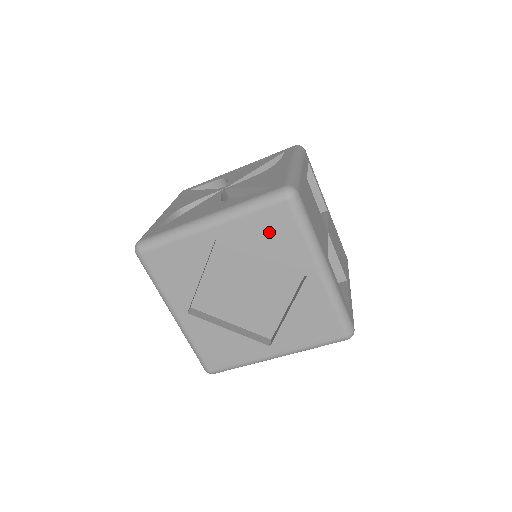
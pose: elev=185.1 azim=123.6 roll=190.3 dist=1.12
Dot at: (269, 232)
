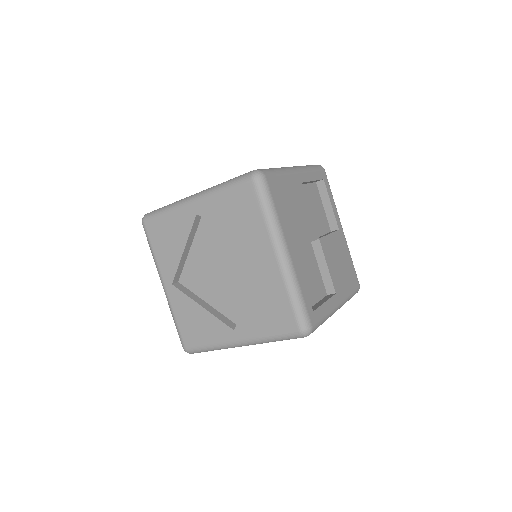
Dot at: (237, 210)
